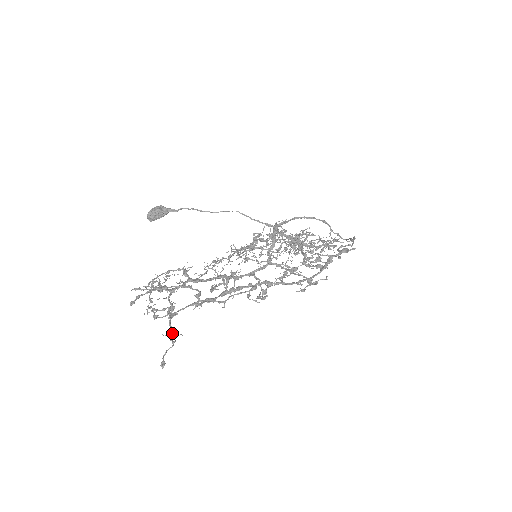
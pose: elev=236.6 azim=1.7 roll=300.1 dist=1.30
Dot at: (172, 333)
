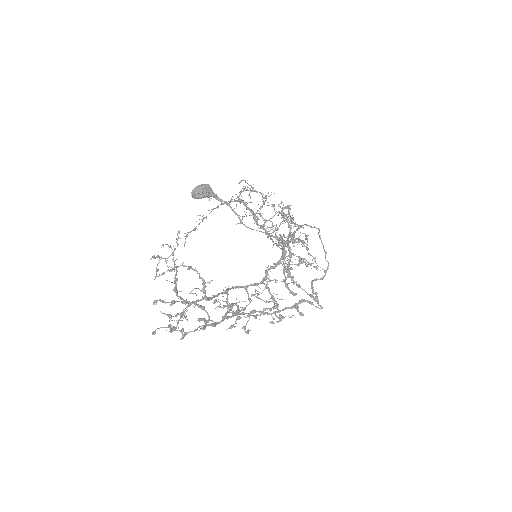
Dot at: occluded
